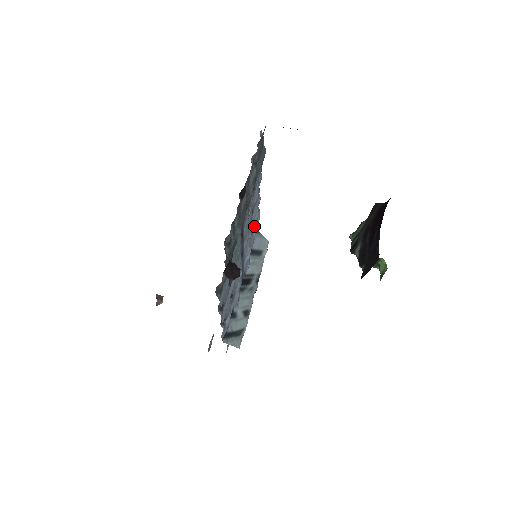
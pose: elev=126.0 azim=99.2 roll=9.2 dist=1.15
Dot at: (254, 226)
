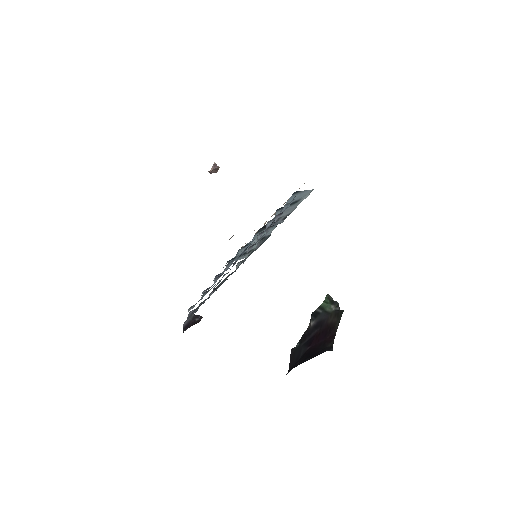
Dot at: occluded
